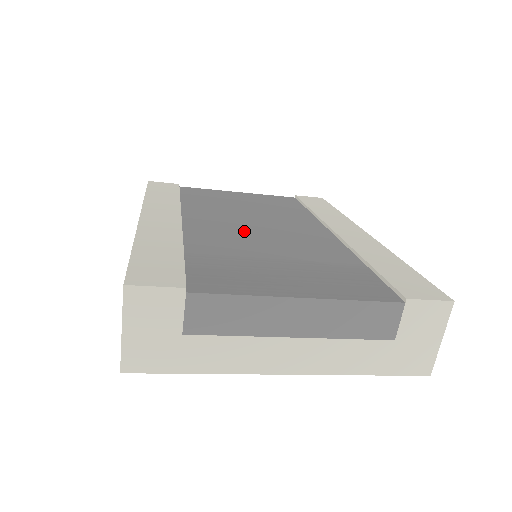
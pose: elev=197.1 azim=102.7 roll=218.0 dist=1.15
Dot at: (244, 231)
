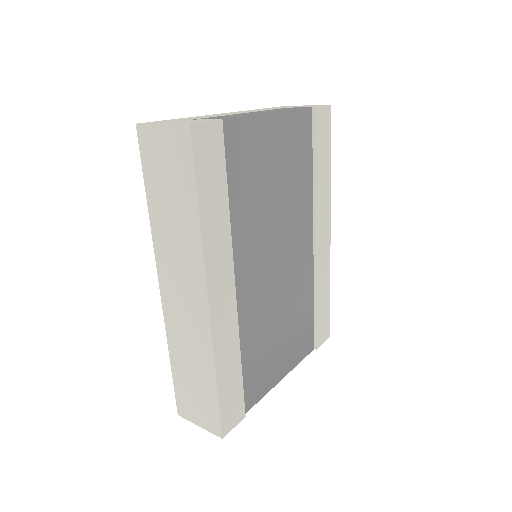
Dot at: (269, 280)
